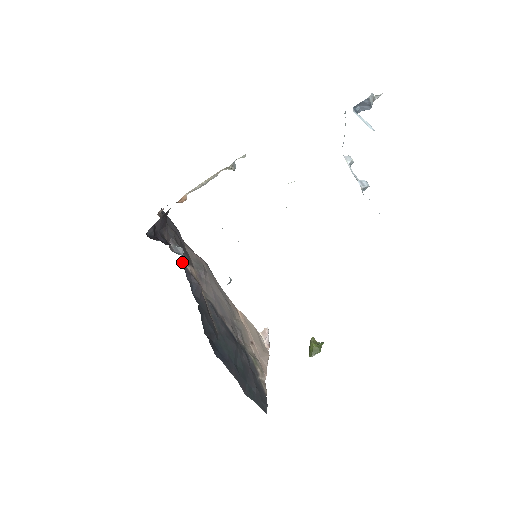
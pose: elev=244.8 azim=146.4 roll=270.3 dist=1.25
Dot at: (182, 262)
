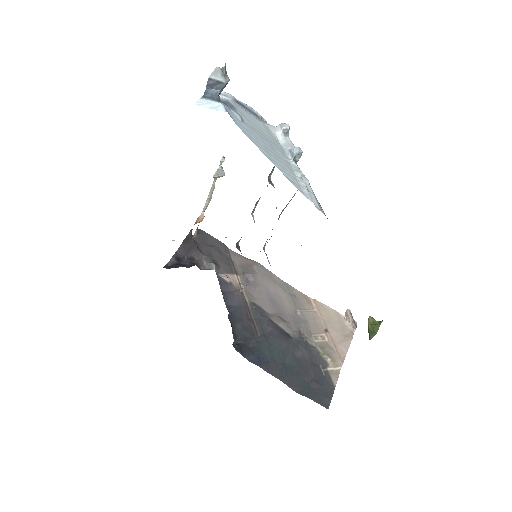
Dot at: (218, 275)
